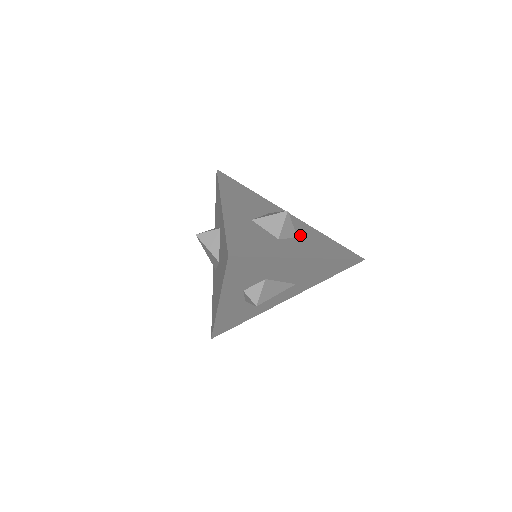
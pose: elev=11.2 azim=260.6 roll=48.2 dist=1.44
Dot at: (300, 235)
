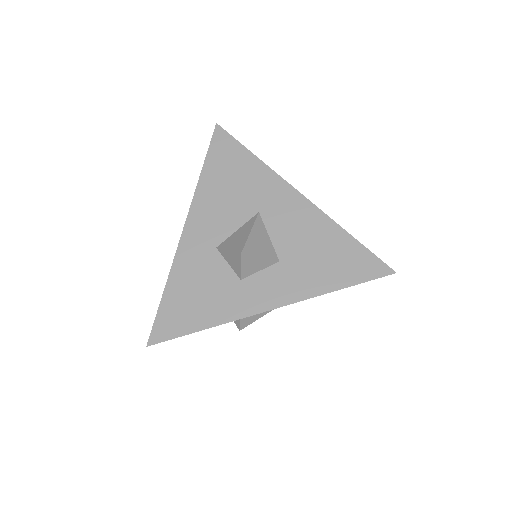
Dot at: (288, 252)
